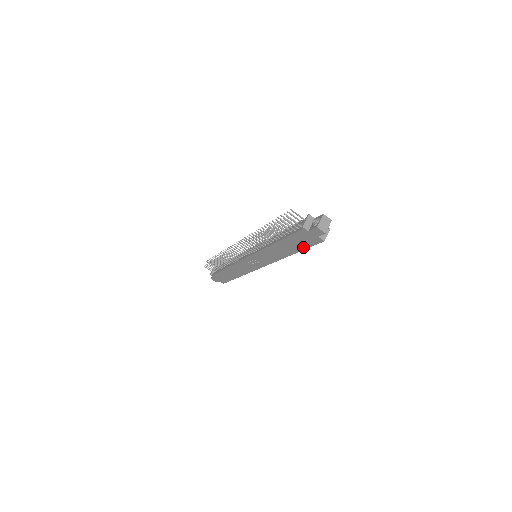
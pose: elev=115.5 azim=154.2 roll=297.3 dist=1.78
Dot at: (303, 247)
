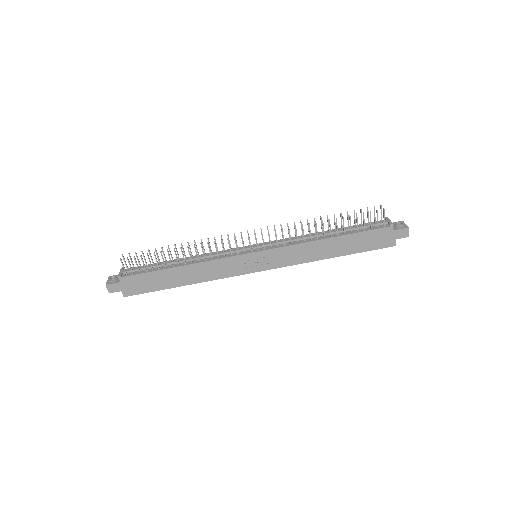
Dot at: (361, 249)
